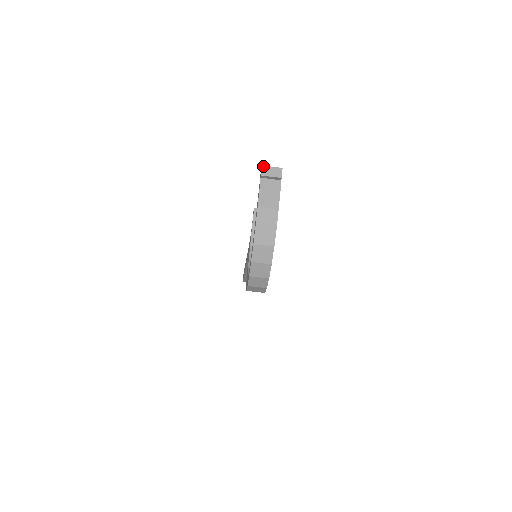
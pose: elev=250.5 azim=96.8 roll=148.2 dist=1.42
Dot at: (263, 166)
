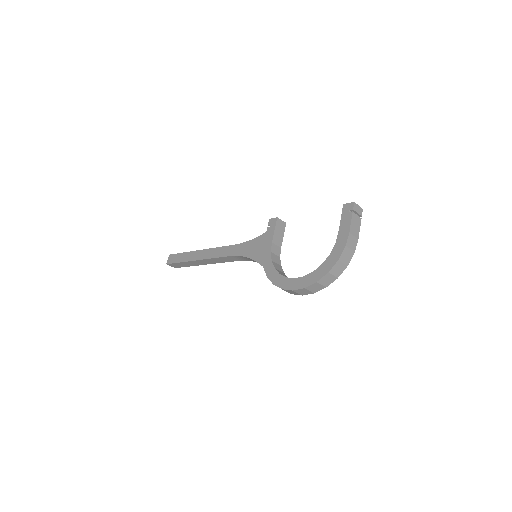
Dot at: (355, 203)
